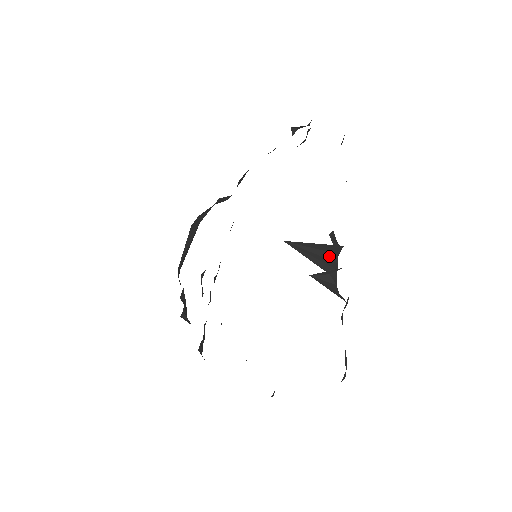
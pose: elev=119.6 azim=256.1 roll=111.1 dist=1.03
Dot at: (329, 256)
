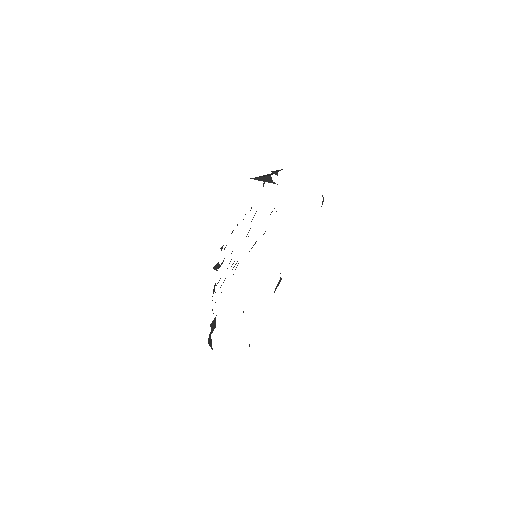
Dot at: occluded
